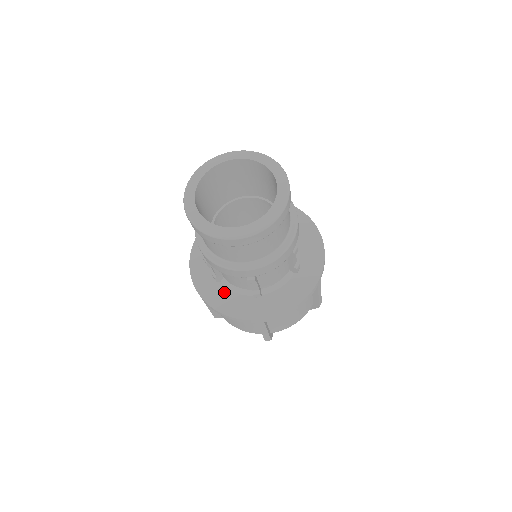
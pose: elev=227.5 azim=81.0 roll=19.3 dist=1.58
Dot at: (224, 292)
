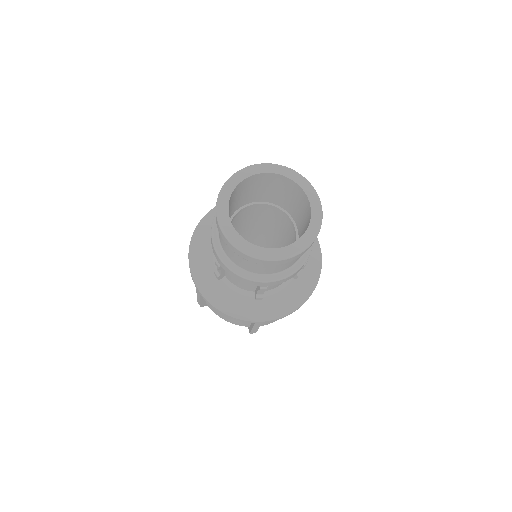
Dot at: (225, 290)
